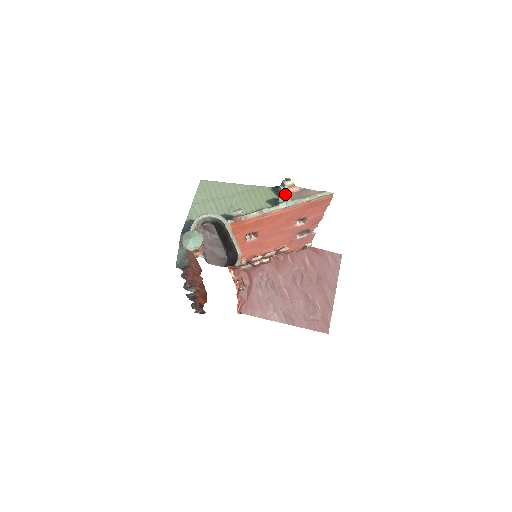
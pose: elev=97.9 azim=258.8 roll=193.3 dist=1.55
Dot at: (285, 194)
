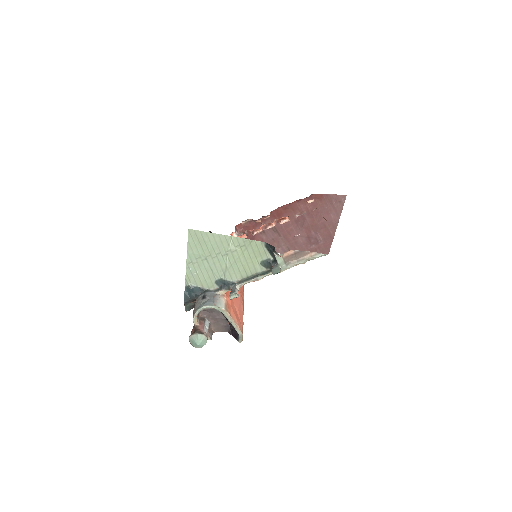
Dot at: (279, 262)
